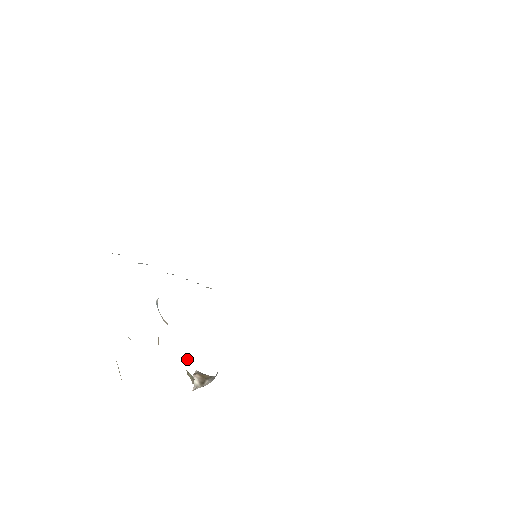
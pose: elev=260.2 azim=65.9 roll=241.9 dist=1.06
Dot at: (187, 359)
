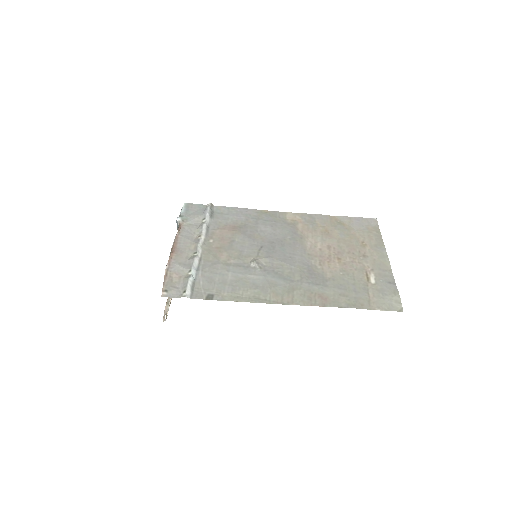
Dot at: occluded
